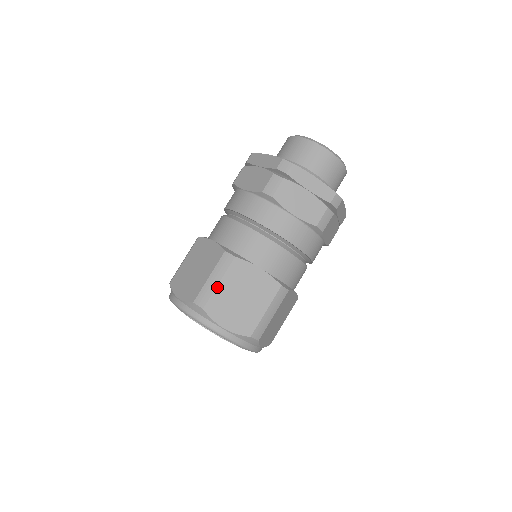
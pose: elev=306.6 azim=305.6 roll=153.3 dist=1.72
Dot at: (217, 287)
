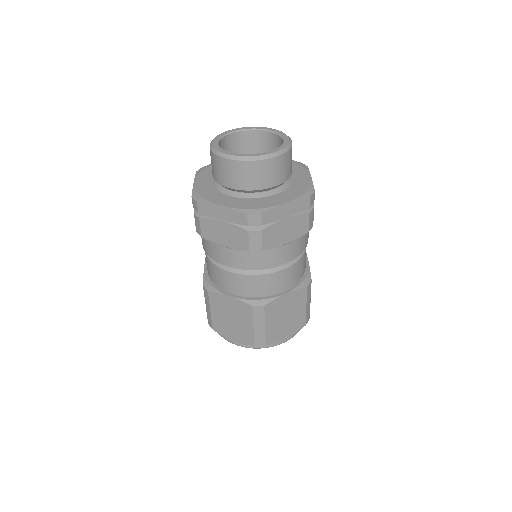
Dot at: (265, 329)
